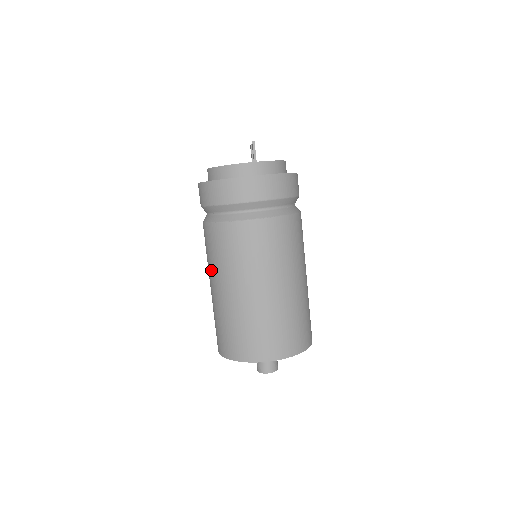
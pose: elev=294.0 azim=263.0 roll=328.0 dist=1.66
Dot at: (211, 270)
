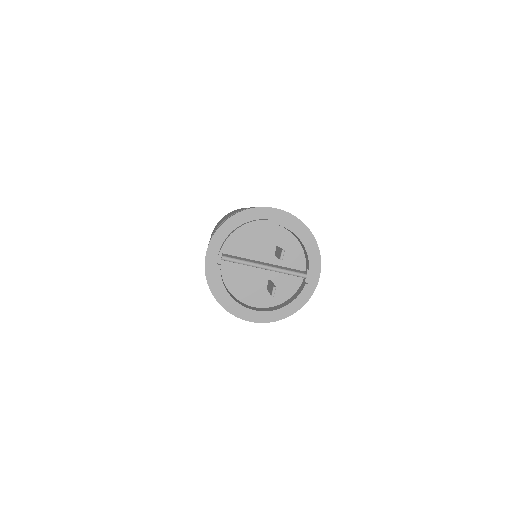
Dot at: occluded
